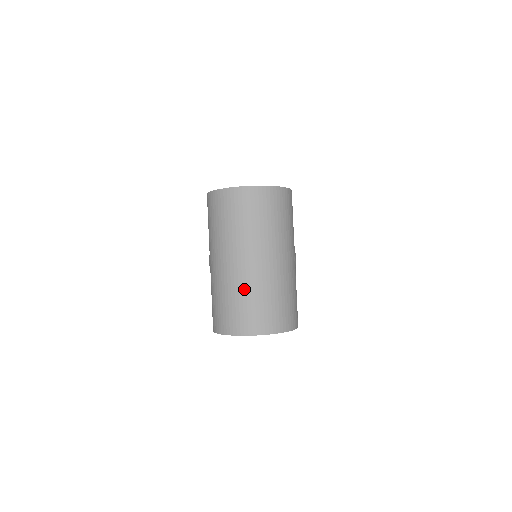
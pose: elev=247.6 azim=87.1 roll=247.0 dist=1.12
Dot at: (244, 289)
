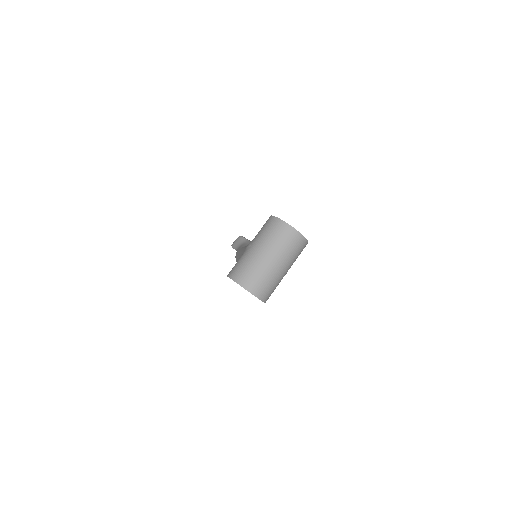
Dot at: (259, 269)
